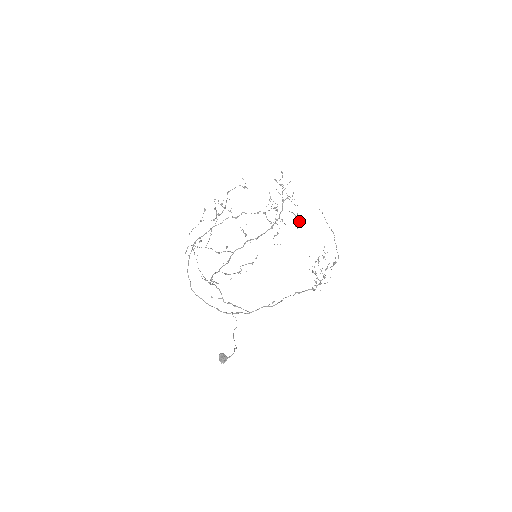
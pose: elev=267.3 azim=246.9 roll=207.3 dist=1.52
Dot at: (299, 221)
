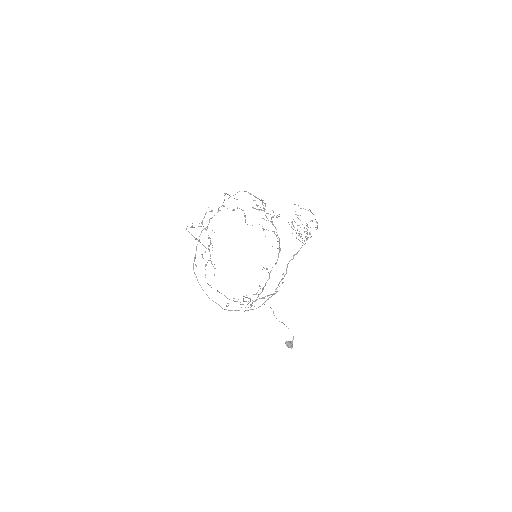
Dot at: (262, 202)
